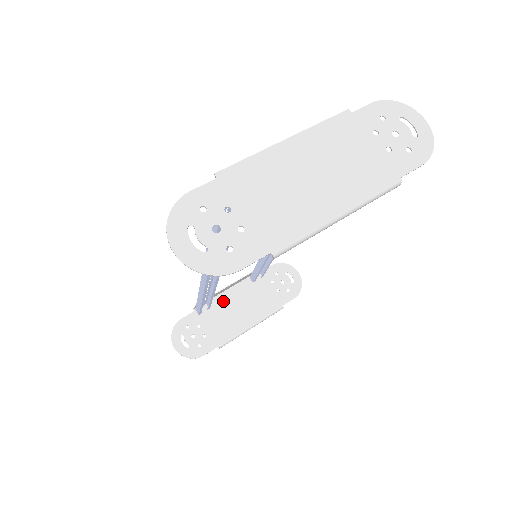
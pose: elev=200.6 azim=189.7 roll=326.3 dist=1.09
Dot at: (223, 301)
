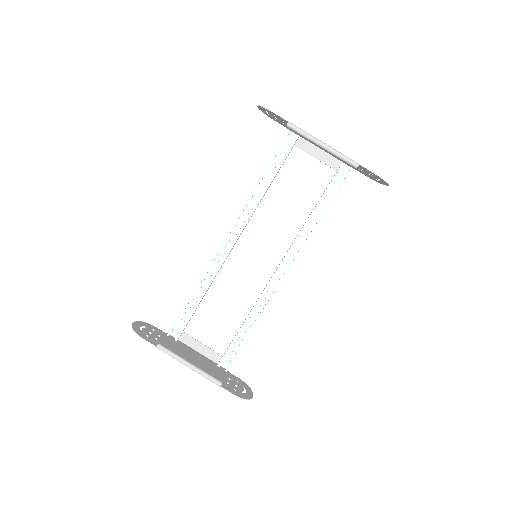
Dot at: (188, 349)
